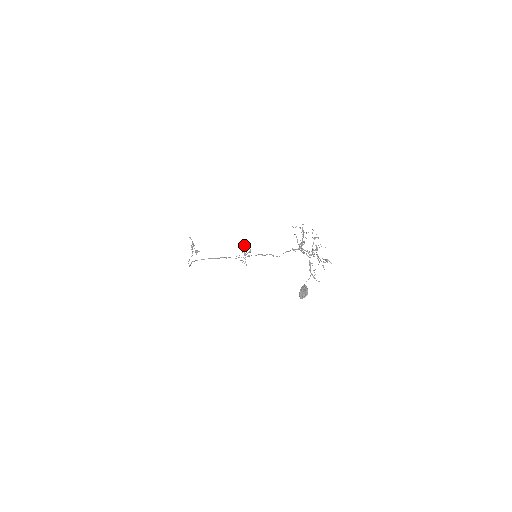
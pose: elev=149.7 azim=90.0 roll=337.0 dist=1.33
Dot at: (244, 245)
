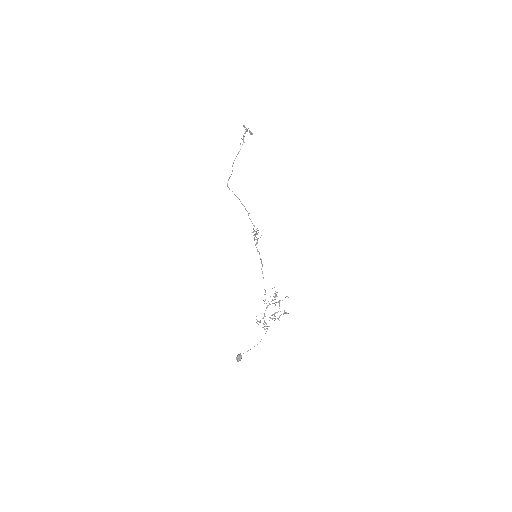
Dot at: (254, 235)
